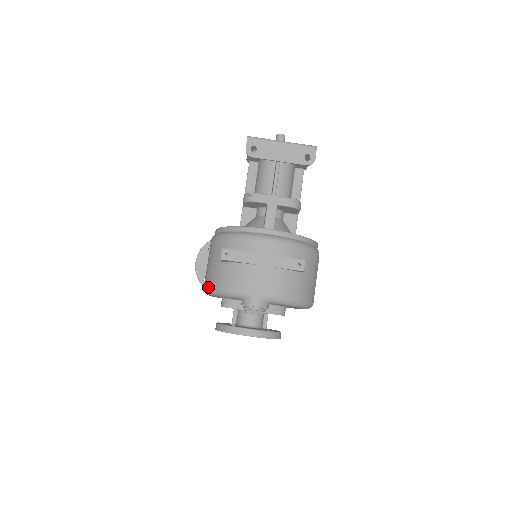
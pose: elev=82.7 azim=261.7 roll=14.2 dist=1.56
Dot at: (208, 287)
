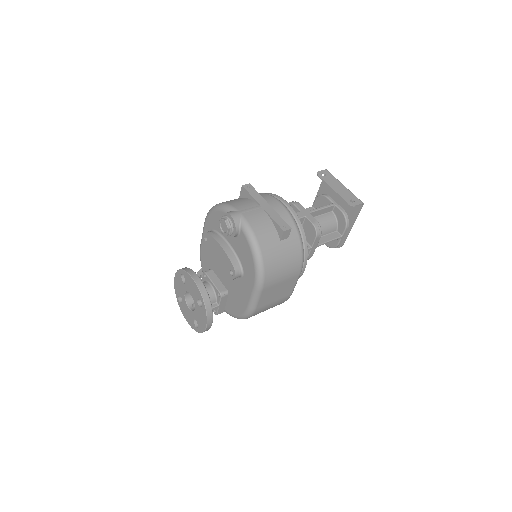
Dot at: occluded
